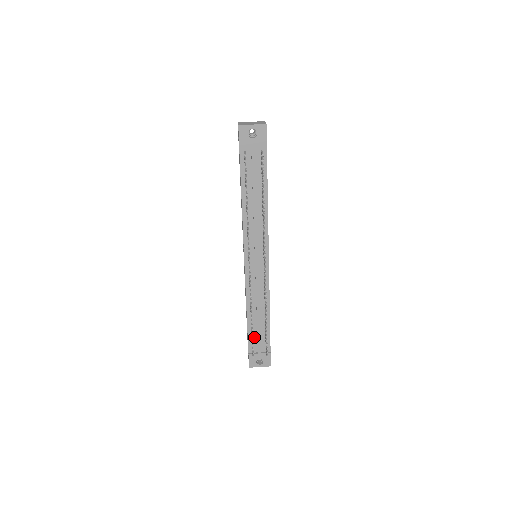
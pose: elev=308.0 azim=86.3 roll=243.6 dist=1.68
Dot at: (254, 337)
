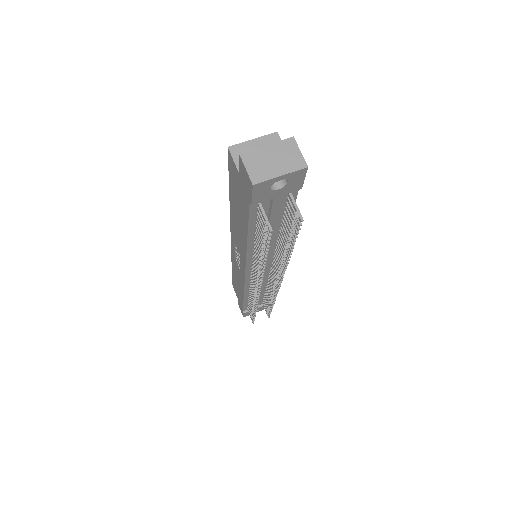
Dot at: occluded
